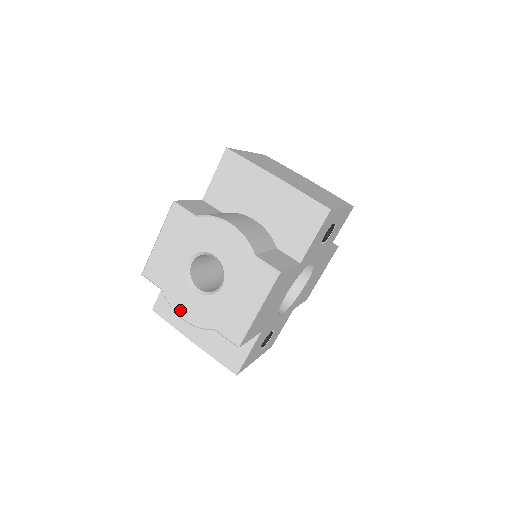
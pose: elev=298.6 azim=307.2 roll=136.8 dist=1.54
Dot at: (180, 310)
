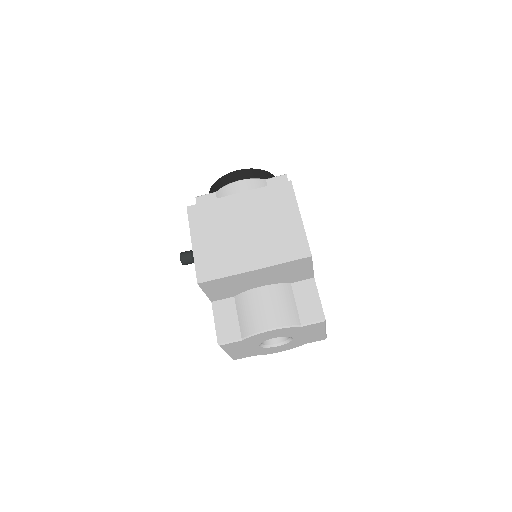
Dot at: (275, 352)
